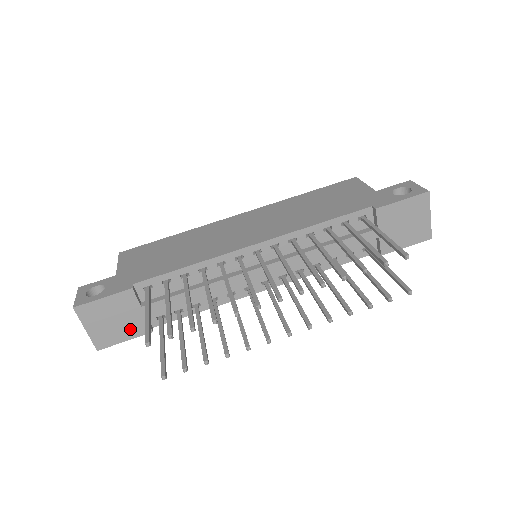
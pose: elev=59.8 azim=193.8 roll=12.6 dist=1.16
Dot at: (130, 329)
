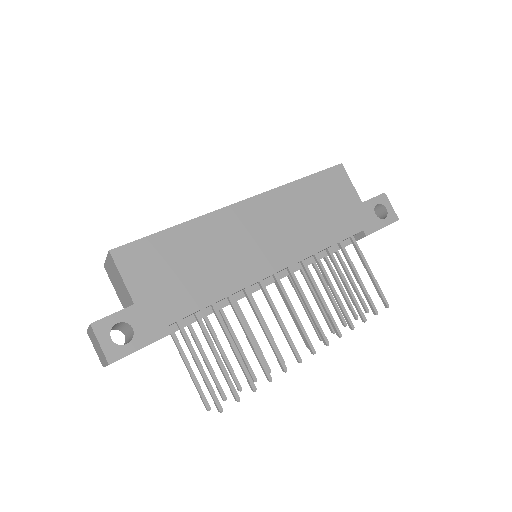
Dot at: occluded
